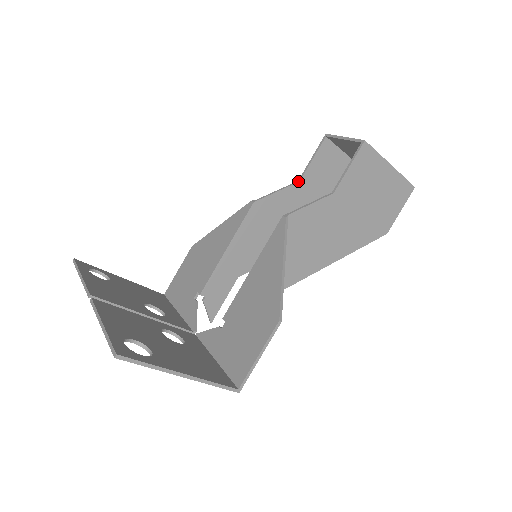
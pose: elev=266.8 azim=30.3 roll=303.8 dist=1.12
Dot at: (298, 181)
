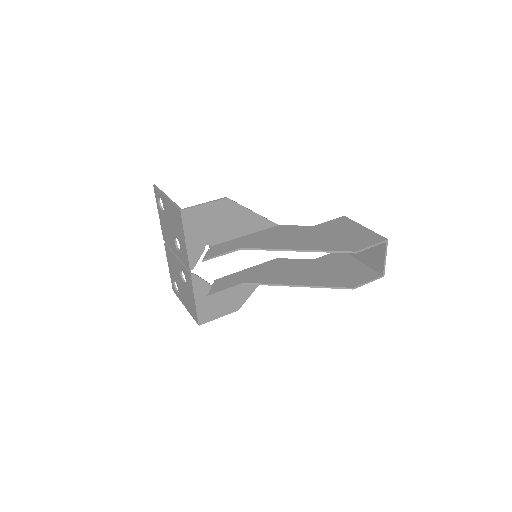
Dot at: (313, 260)
